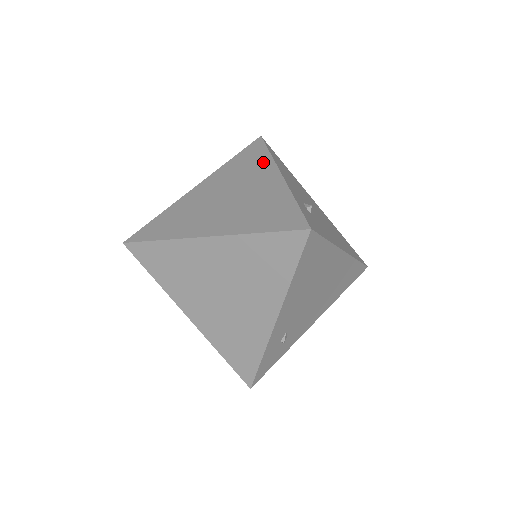
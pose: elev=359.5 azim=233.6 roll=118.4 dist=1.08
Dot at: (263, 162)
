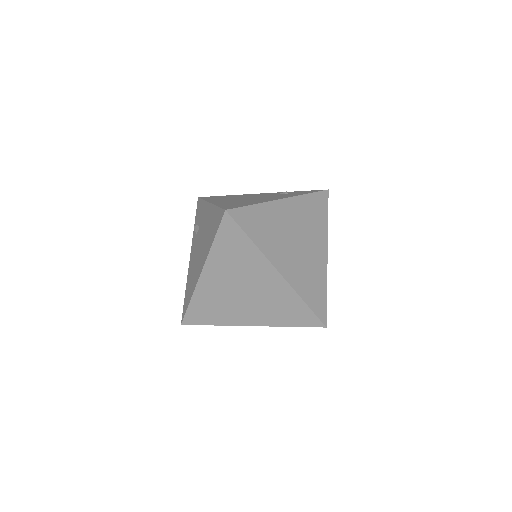
Dot at: (323, 226)
